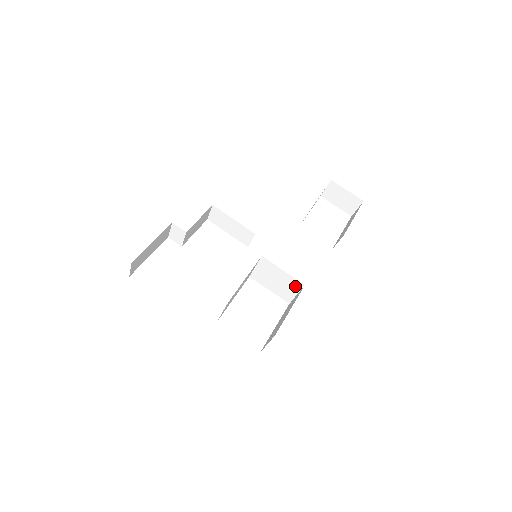
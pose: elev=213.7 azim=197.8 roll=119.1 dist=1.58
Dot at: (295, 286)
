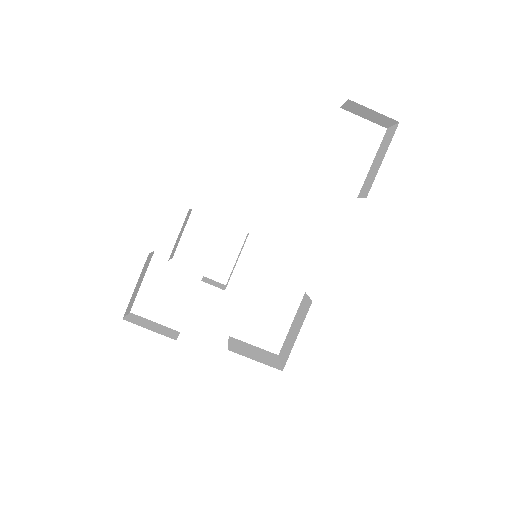
Dot at: occluded
